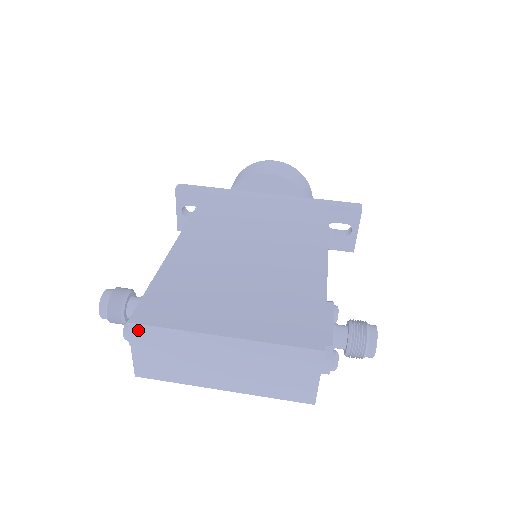
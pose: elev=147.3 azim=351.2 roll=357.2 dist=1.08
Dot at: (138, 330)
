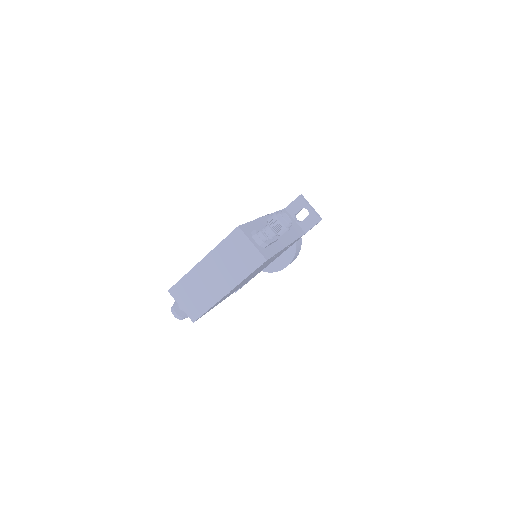
Dot at: (174, 291)
